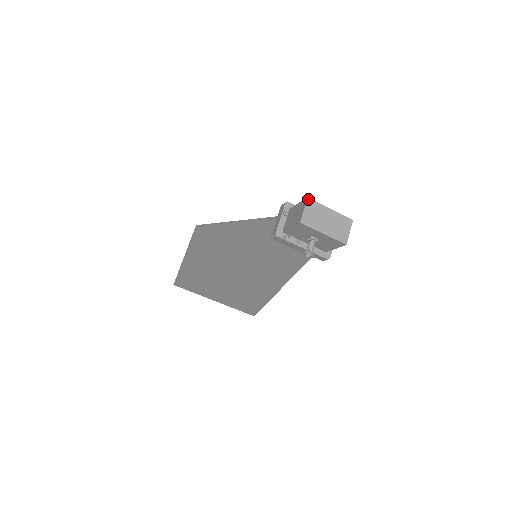
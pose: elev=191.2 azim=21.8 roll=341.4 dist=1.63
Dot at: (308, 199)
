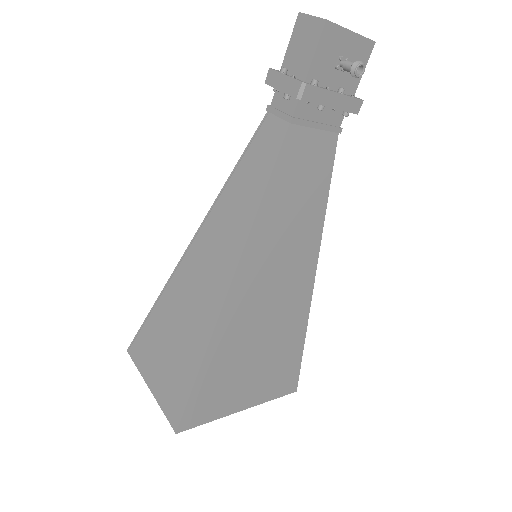
Dot at: (301, 13)
